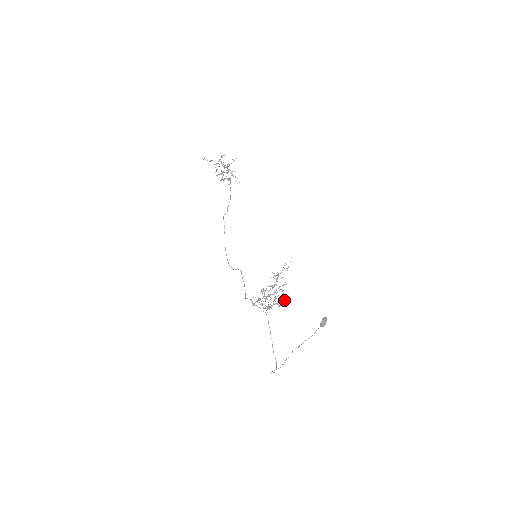
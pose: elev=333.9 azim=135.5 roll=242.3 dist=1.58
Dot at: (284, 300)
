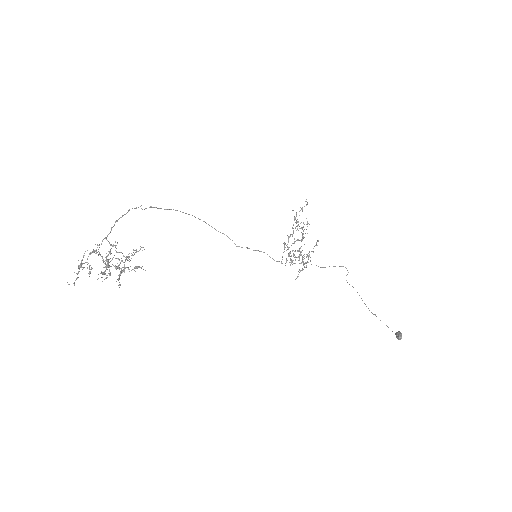
Dot at: (318, 241)
